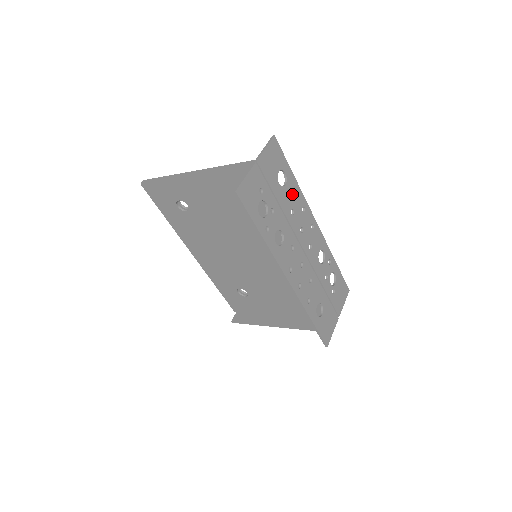
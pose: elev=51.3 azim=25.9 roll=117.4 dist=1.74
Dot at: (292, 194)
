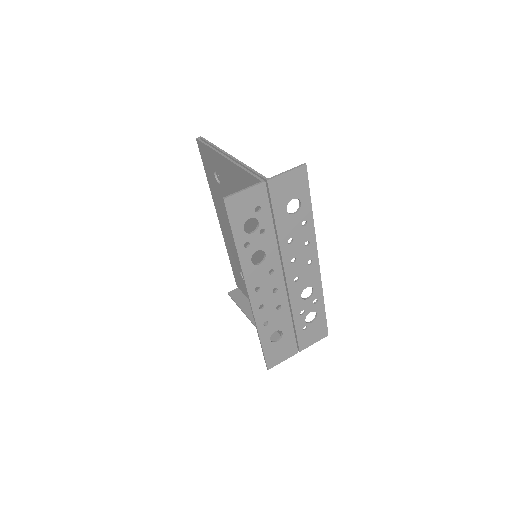
Dot at: (299, 225)
